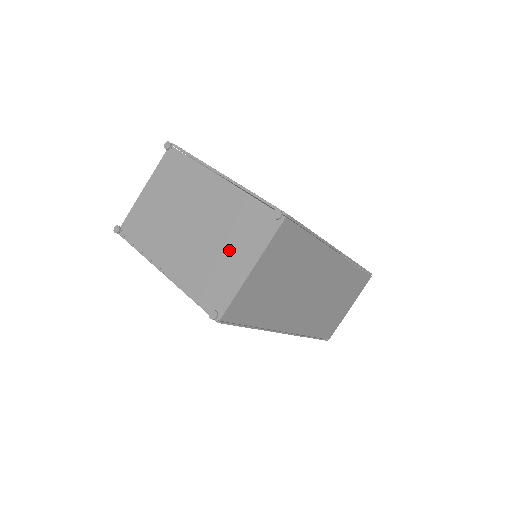
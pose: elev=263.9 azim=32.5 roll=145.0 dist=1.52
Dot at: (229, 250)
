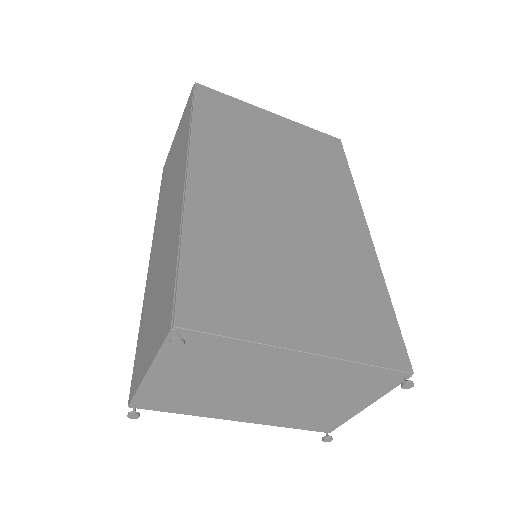
Dot at: (332, 402)
